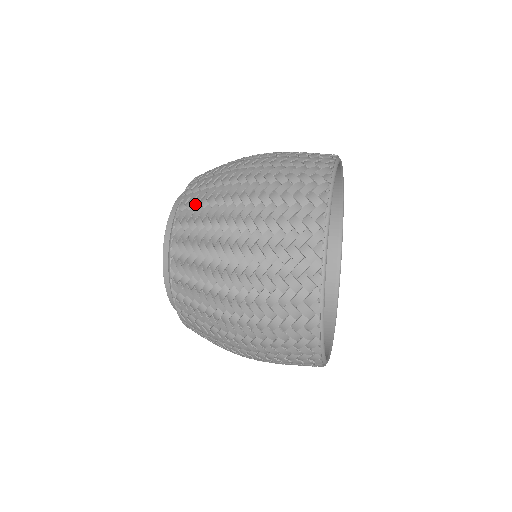
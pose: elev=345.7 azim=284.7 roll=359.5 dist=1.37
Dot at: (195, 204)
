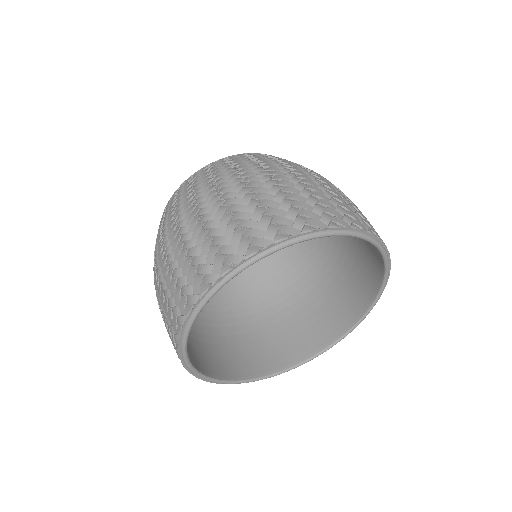
Dot at: (224, 164)
